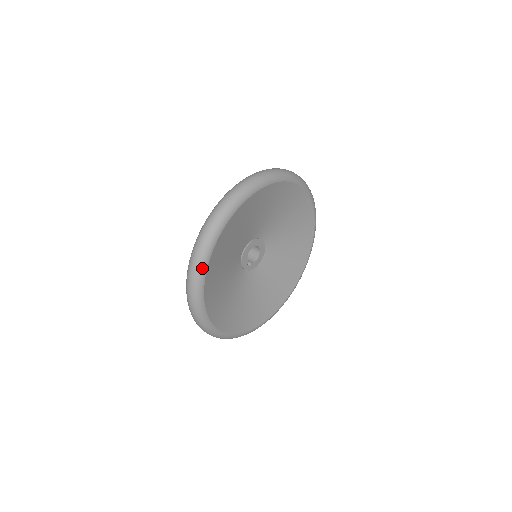
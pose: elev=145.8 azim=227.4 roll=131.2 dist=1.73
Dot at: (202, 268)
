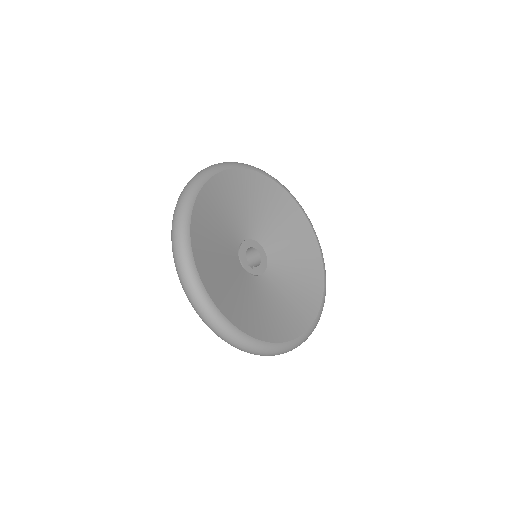
Dot at: (184, 219)
